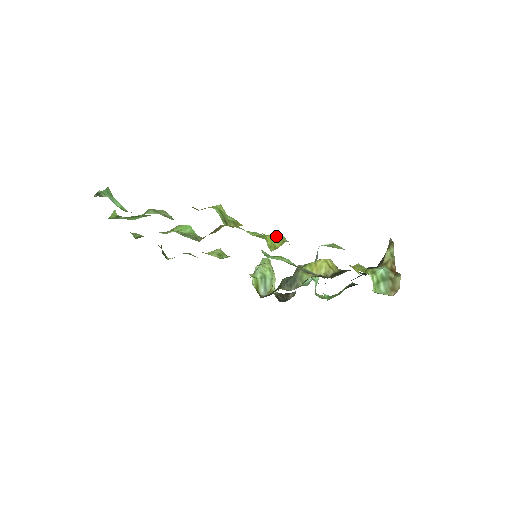
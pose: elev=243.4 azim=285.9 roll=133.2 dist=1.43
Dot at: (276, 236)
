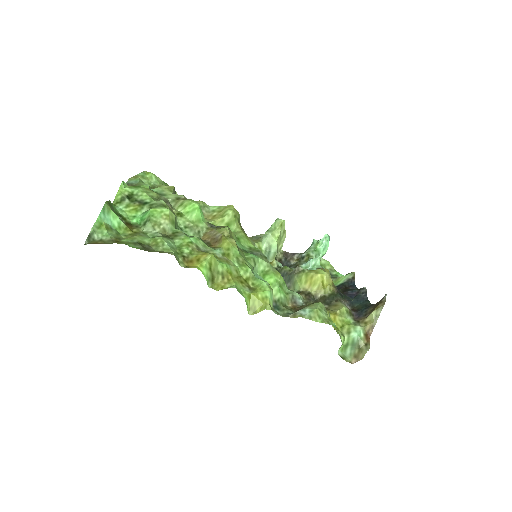
Dot at: (261, 294)
